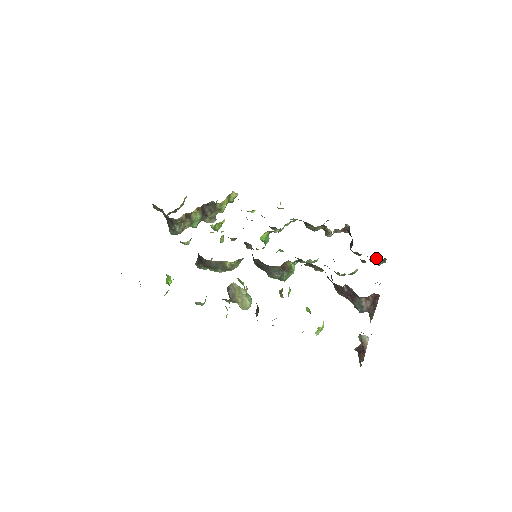
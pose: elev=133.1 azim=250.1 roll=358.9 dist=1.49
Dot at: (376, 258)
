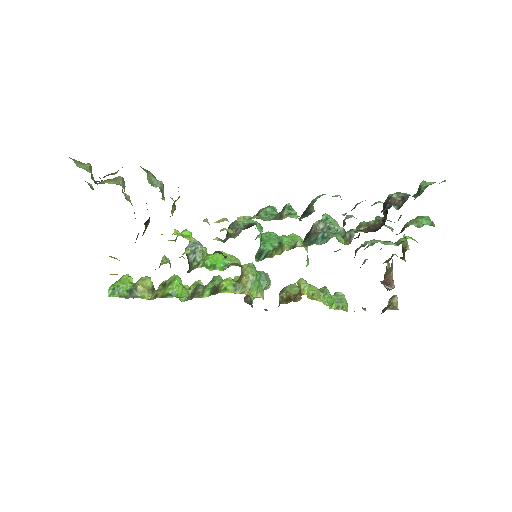
Dot at: (420, 225)
